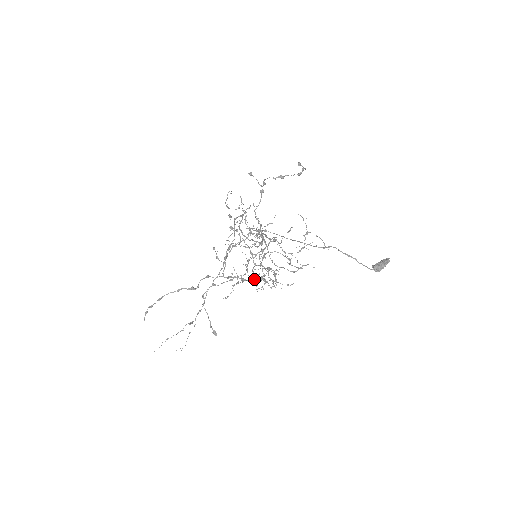
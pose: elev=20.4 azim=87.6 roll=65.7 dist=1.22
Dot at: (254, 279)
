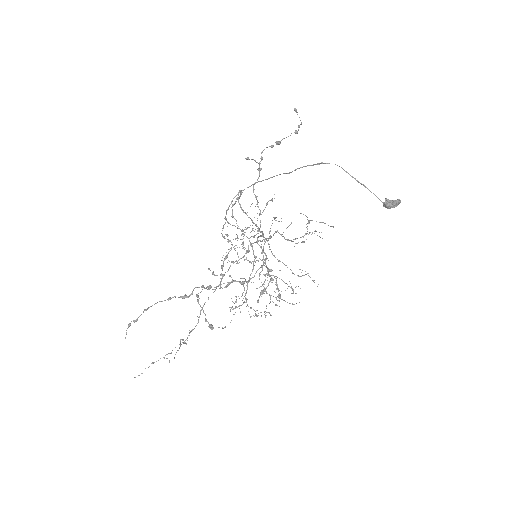
Dot at: occluded
